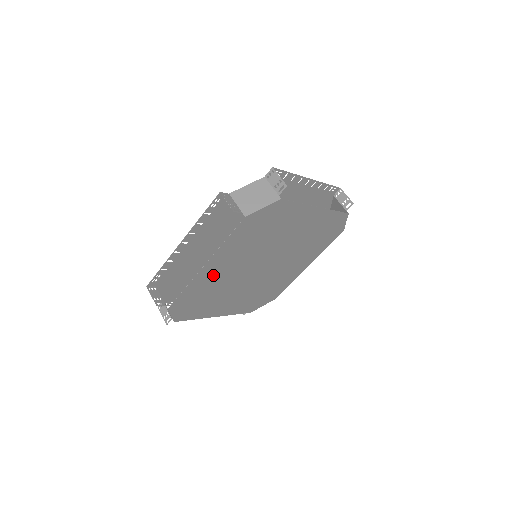
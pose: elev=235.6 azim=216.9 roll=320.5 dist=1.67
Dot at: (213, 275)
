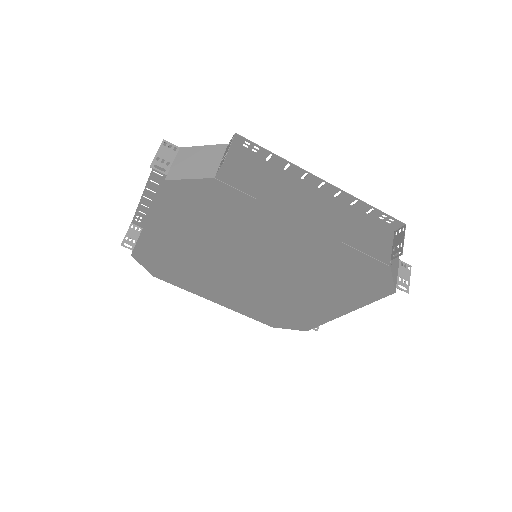
Dot at: (170, 243)
